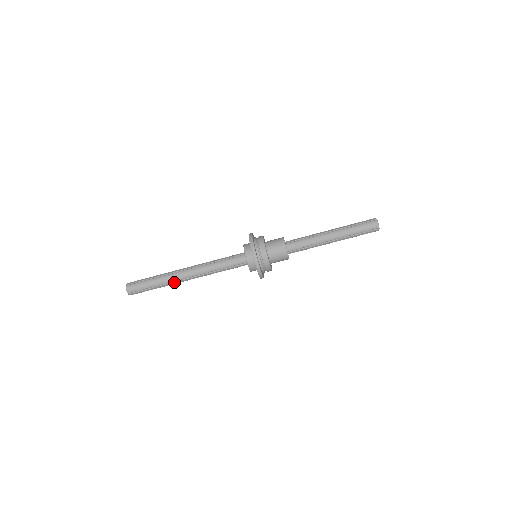
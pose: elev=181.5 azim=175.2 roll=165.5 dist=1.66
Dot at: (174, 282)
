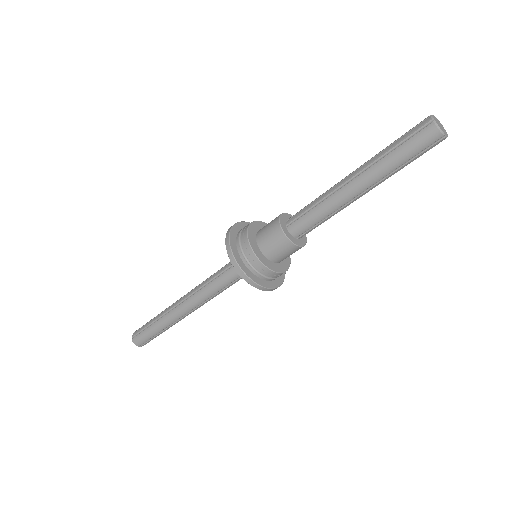
Dot at: (176, 321)
